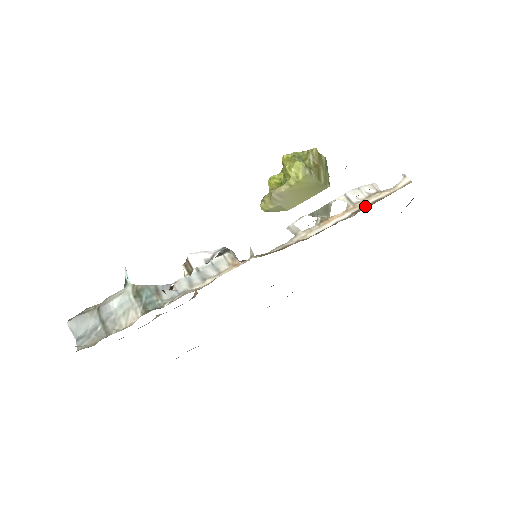
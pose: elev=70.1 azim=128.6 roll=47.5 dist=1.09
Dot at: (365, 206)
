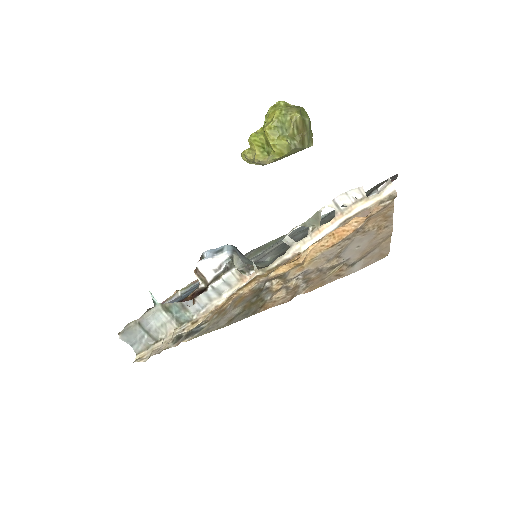
Dot at: (352, 216)
